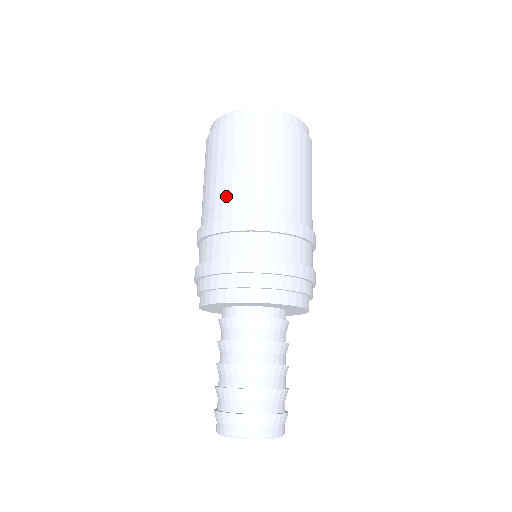
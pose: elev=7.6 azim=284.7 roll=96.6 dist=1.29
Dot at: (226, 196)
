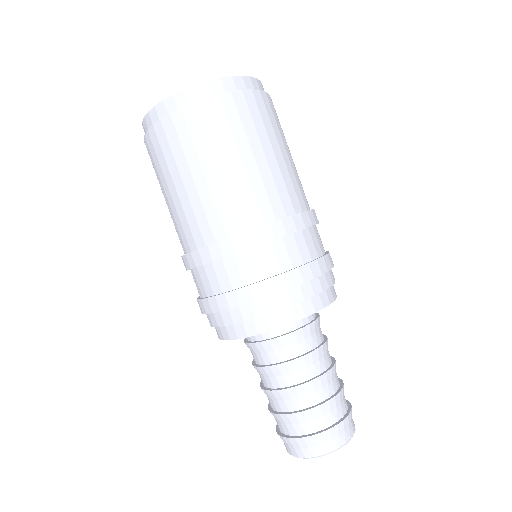
Dot at: (247, 197)
